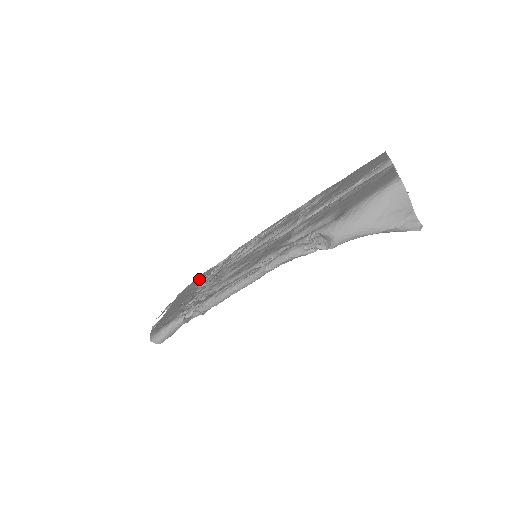
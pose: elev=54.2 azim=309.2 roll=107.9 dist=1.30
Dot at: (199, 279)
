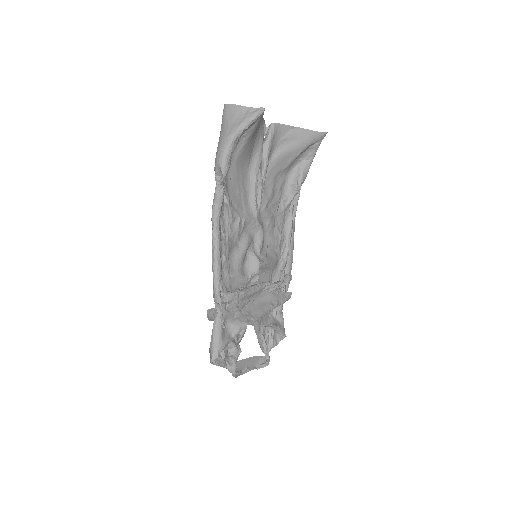
Dot at: (270, 329)
